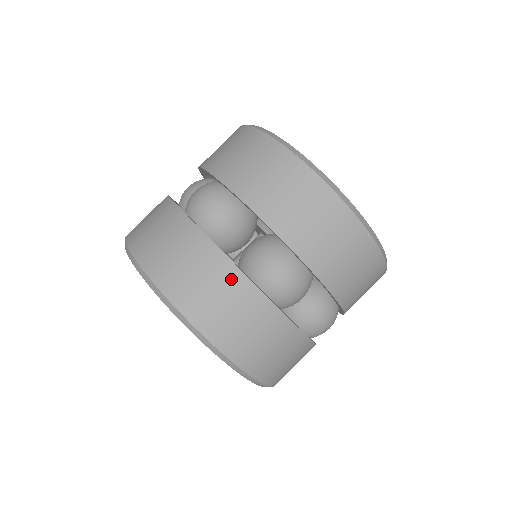
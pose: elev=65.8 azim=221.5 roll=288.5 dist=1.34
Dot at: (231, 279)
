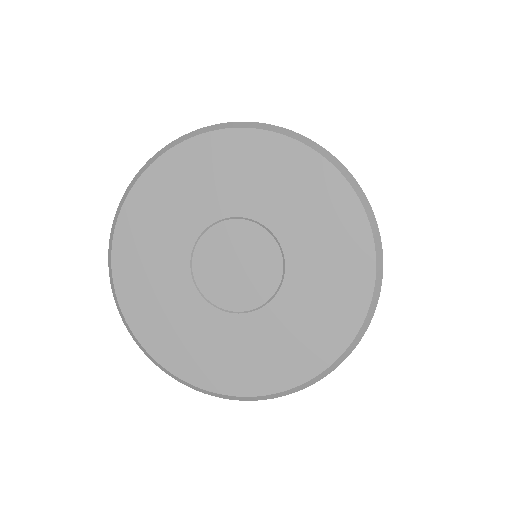
Dot at: occluded
